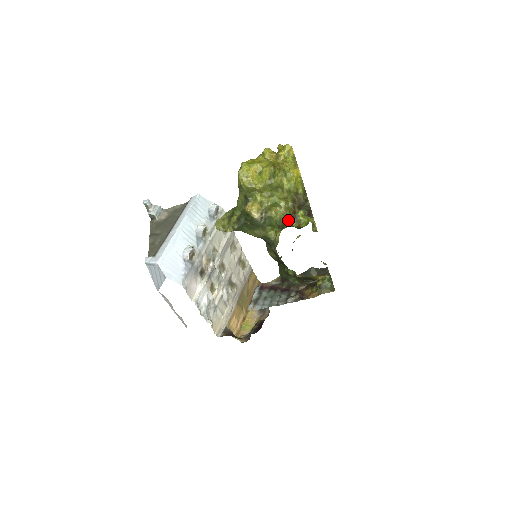
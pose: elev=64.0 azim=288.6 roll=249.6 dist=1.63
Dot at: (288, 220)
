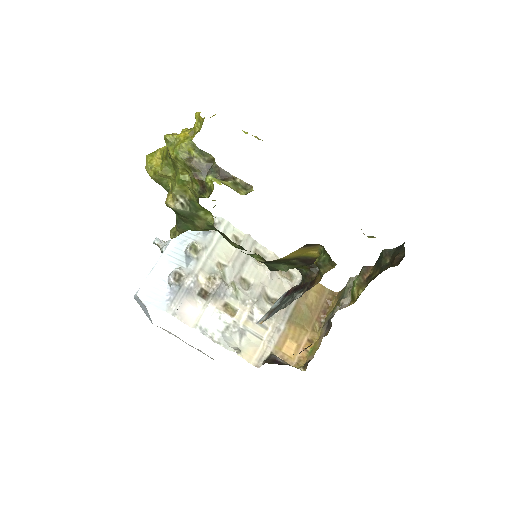
Dot at: (200, 194)
